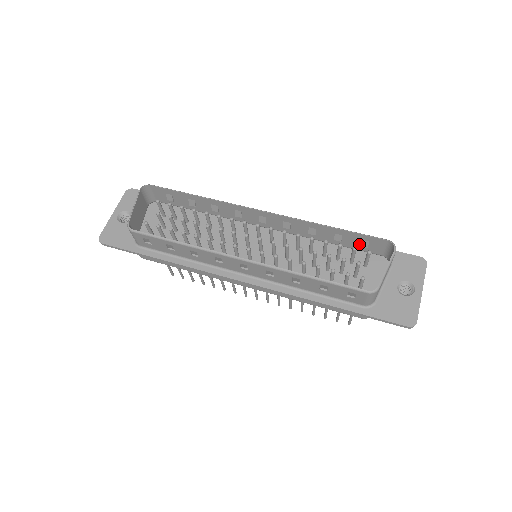
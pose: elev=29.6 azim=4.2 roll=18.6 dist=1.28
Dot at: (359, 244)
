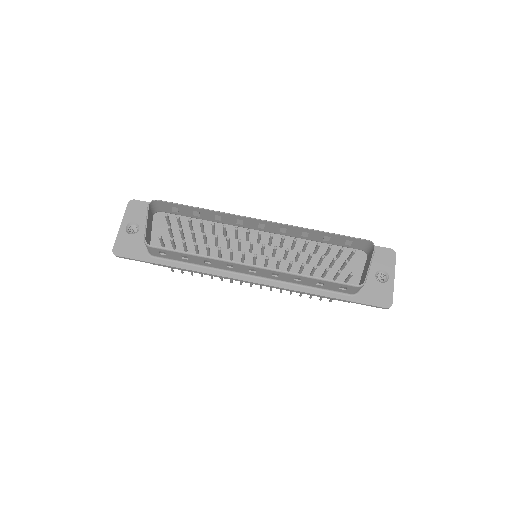
Dot at: (344, 243)
